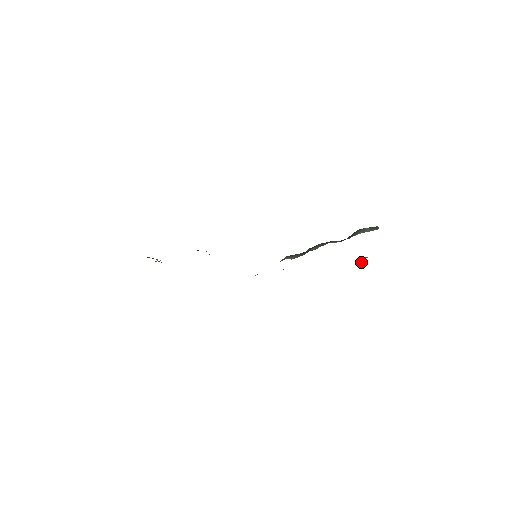
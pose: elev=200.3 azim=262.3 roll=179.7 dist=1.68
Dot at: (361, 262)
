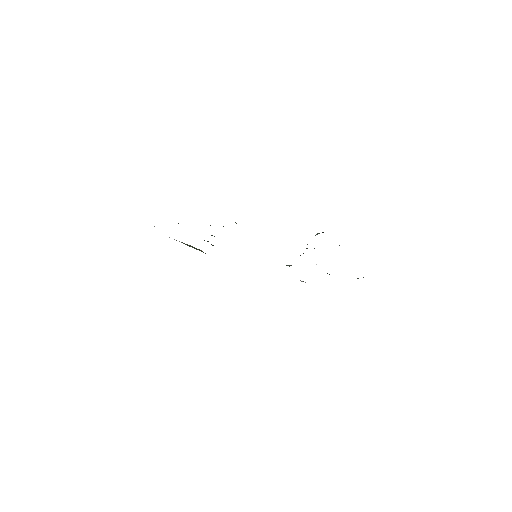
Dot at: occluded
